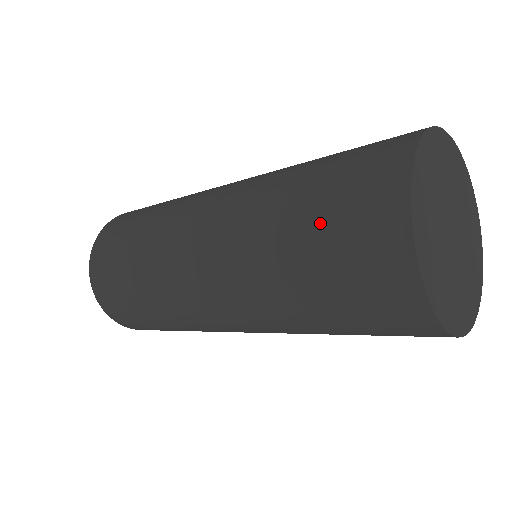
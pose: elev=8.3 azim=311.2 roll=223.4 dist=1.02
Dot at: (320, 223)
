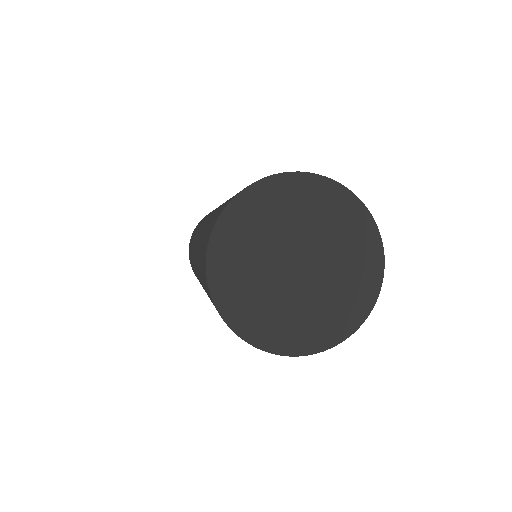
Dot at: (217, 212)
